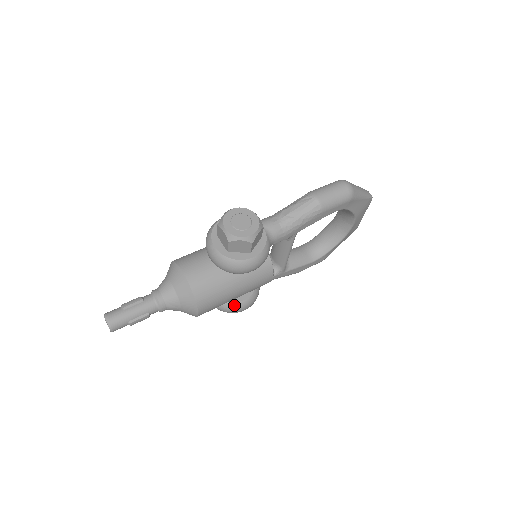
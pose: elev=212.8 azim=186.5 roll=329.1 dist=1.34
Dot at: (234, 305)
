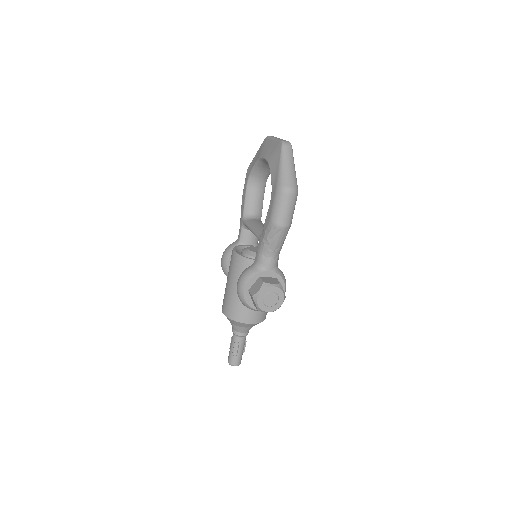
Dot at: occluded
